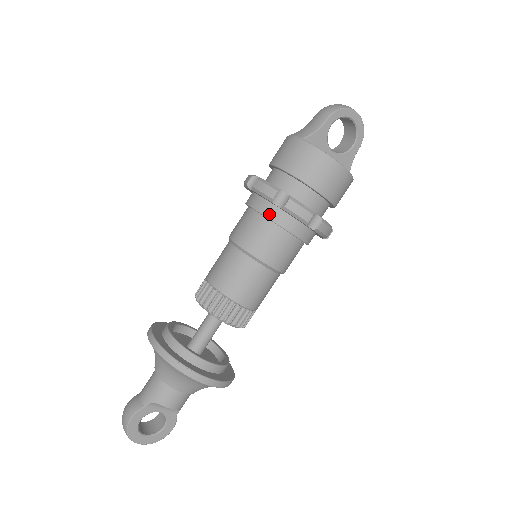
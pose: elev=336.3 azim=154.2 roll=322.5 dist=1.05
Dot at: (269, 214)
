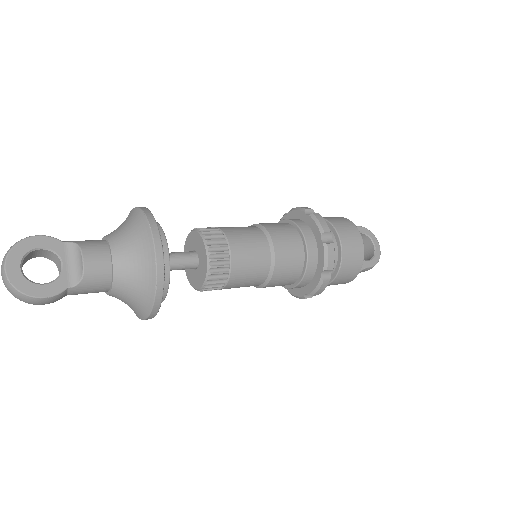
Dot at: (295, 220)
